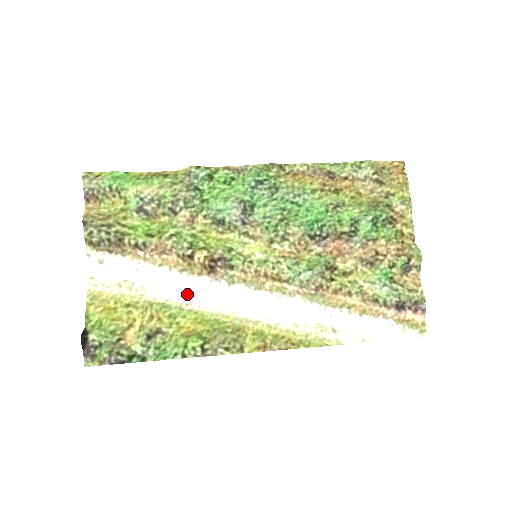
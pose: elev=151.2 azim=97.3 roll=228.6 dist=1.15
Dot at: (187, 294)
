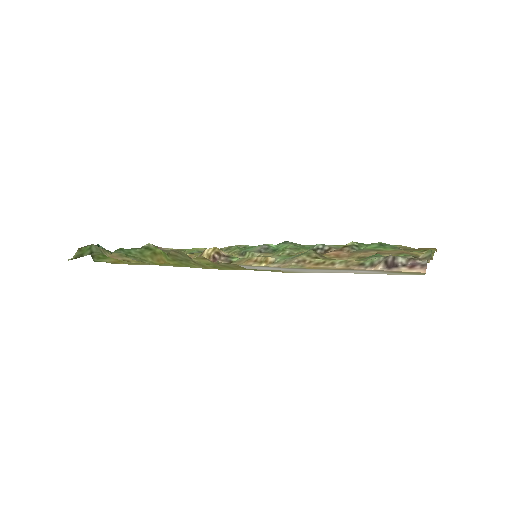
Dot at: occluded
